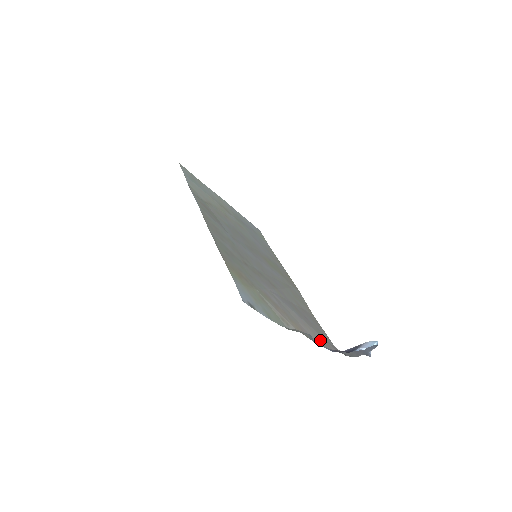
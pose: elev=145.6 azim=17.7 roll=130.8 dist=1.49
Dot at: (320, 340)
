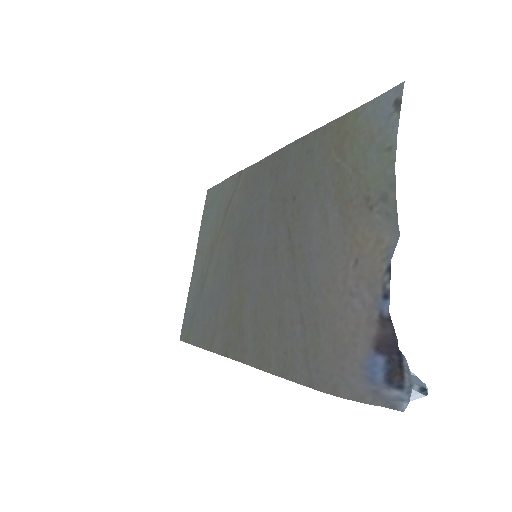
Dot at: (337, 326)
